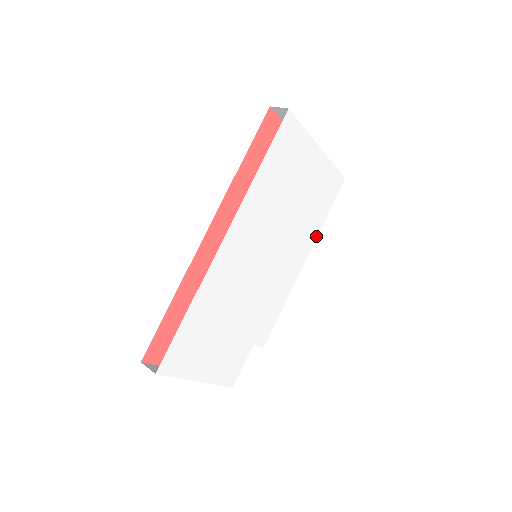
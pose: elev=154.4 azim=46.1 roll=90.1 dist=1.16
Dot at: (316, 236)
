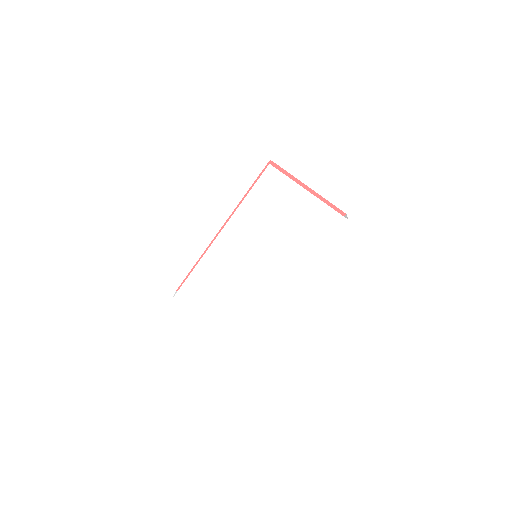
Dot at: (314, 257)
